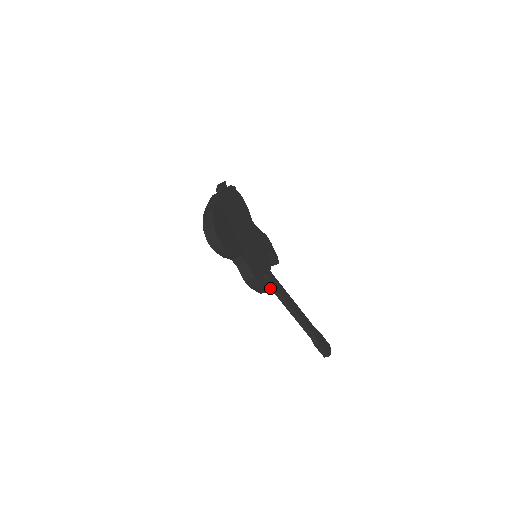
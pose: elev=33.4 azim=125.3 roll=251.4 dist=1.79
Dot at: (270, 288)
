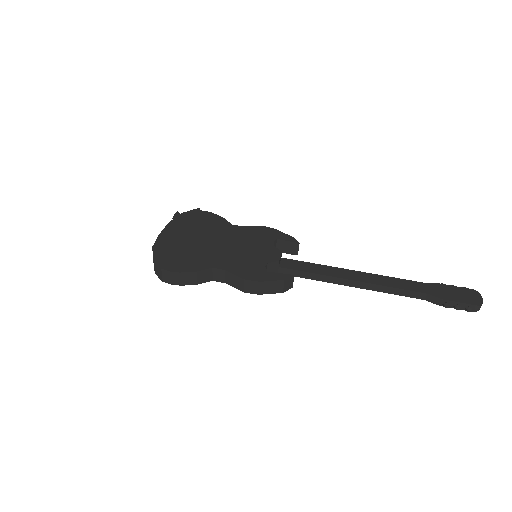
Dot at: (283, 278)
